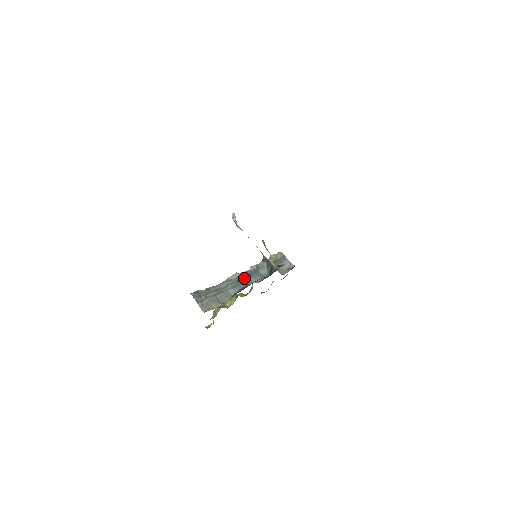
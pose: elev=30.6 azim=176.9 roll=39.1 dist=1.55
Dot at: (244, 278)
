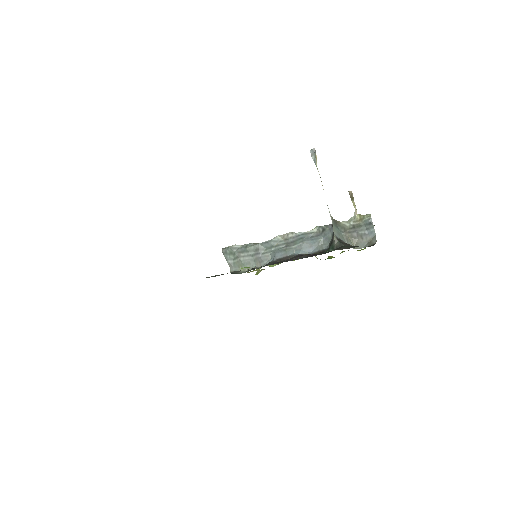
Dot at: (296, 242)
